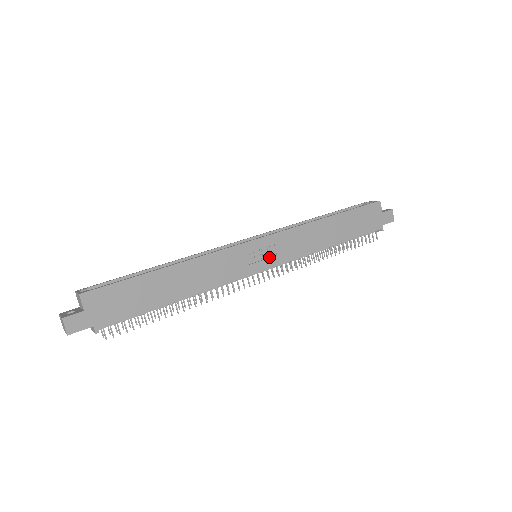
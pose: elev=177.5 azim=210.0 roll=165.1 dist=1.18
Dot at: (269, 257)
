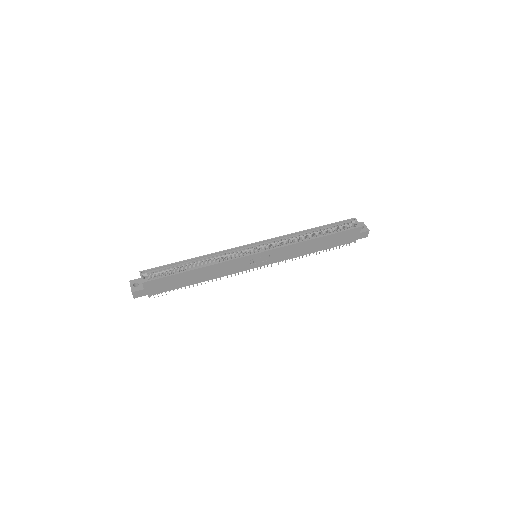
Dot at: (264, 261)
